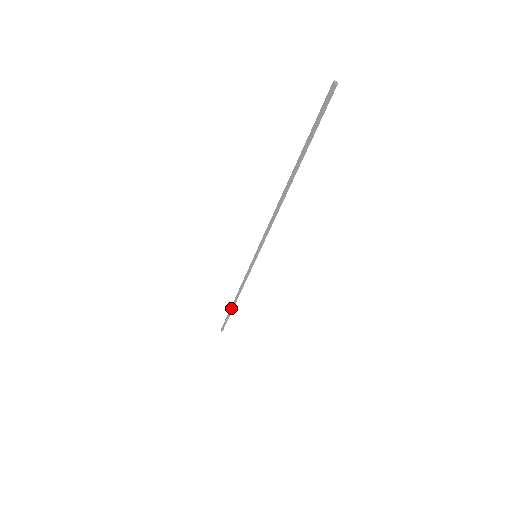
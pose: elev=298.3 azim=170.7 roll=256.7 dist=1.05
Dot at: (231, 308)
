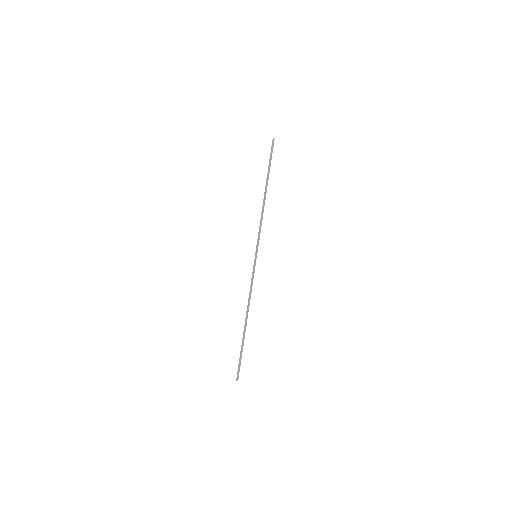
Dot at: (244, 332)
